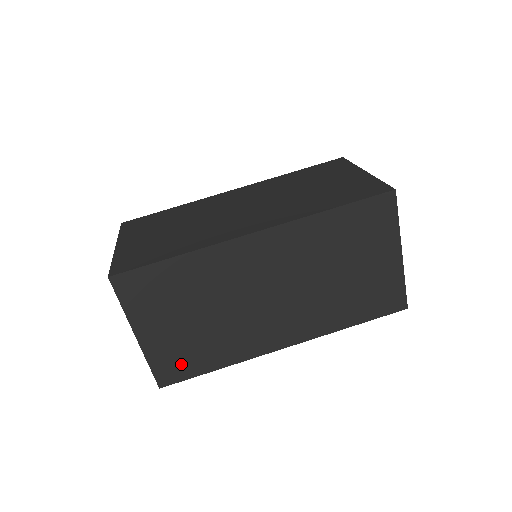
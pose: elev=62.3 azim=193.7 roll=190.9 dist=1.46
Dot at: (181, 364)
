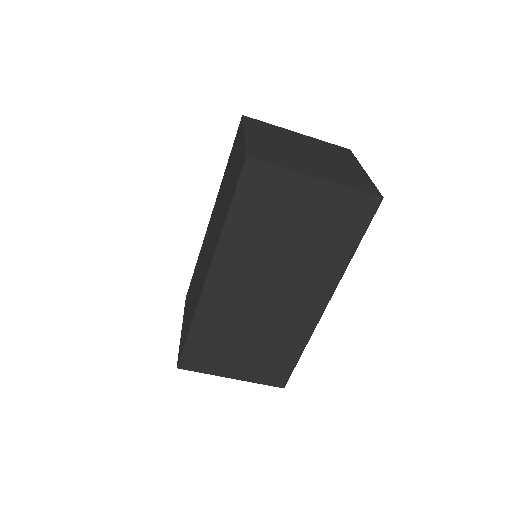
Dot at: (276, 369)
